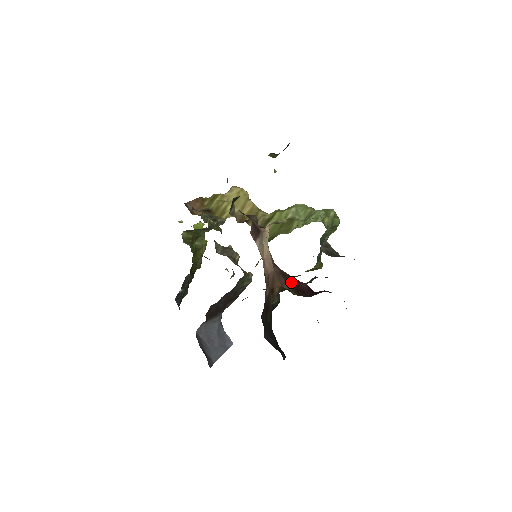
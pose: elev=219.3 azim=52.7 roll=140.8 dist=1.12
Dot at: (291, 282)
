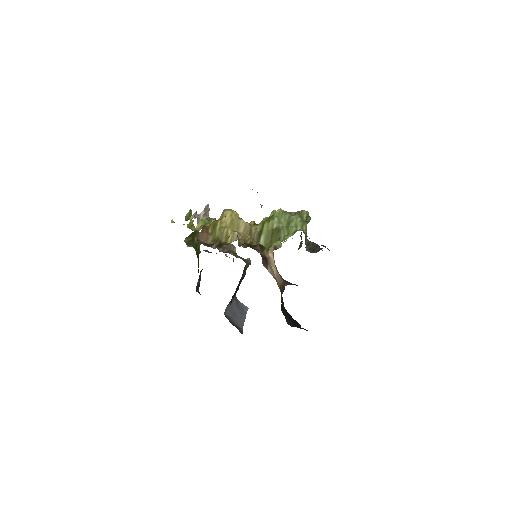
Dot at: (296, 285)
